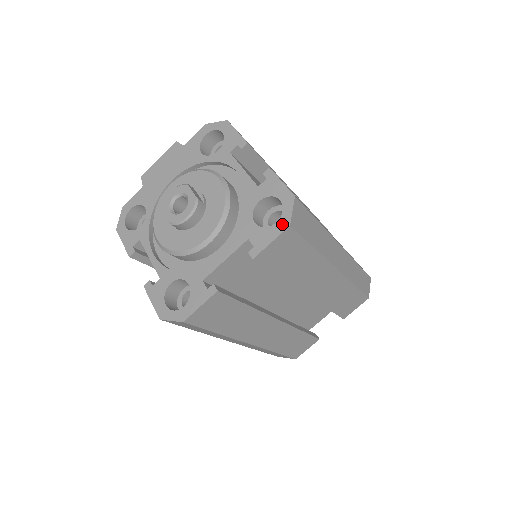
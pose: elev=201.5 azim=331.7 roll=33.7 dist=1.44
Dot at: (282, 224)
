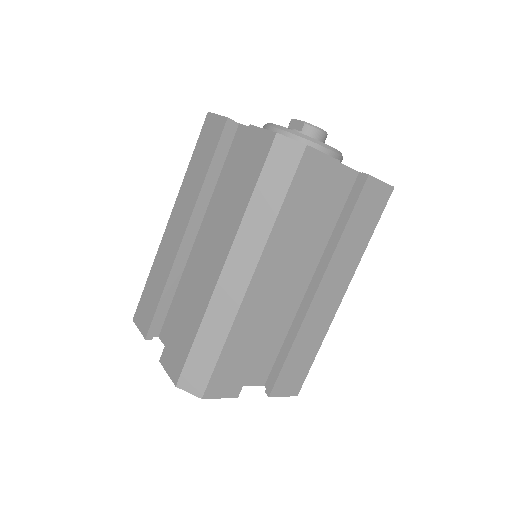
Dot at: occluded
